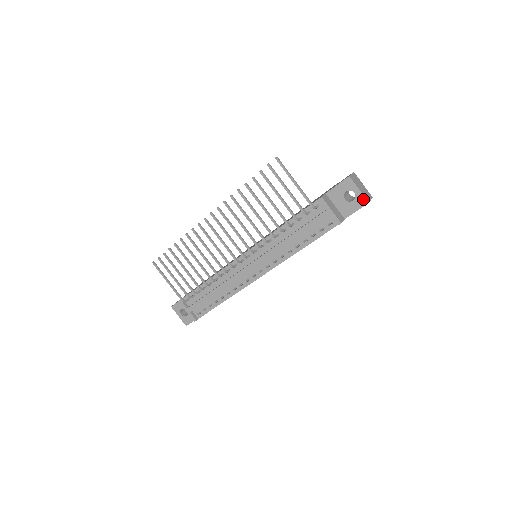
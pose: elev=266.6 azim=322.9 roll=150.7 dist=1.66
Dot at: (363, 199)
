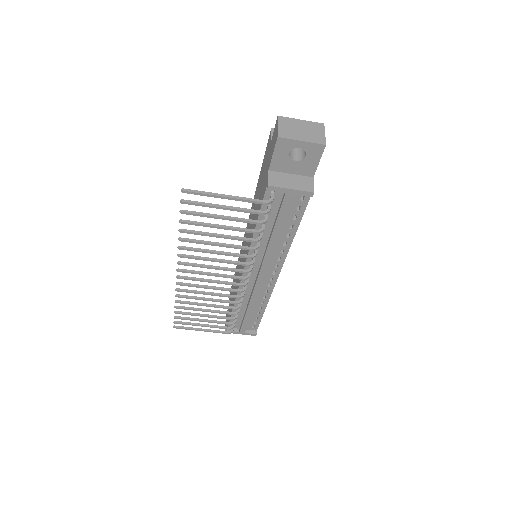
Dot at: (316, 146)
